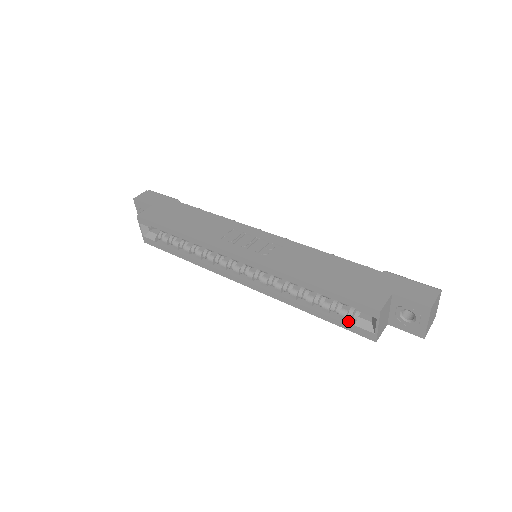
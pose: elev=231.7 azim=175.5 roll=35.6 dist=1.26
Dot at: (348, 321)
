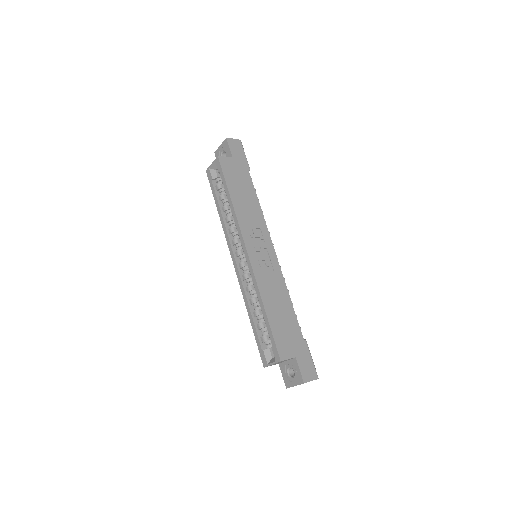
Dot at: (263, 344)
